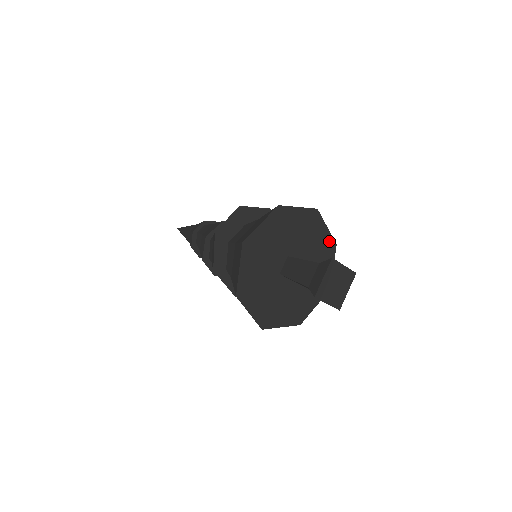
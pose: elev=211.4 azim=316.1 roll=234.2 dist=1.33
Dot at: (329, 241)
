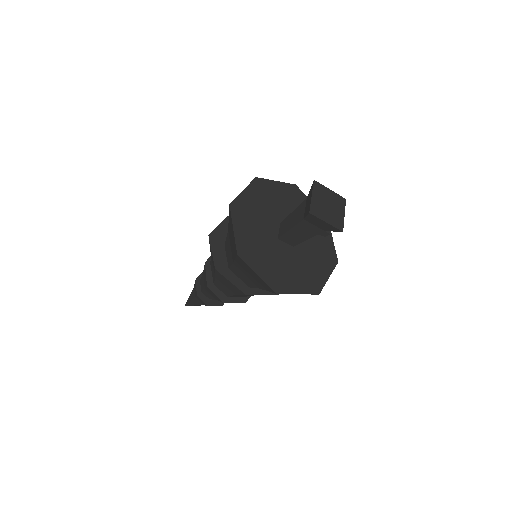
Dot at: occluded
